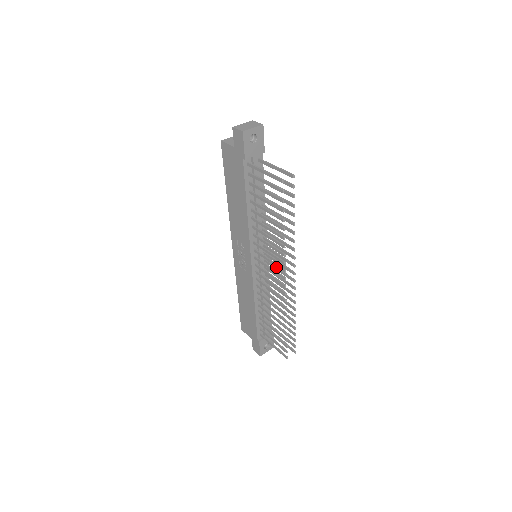
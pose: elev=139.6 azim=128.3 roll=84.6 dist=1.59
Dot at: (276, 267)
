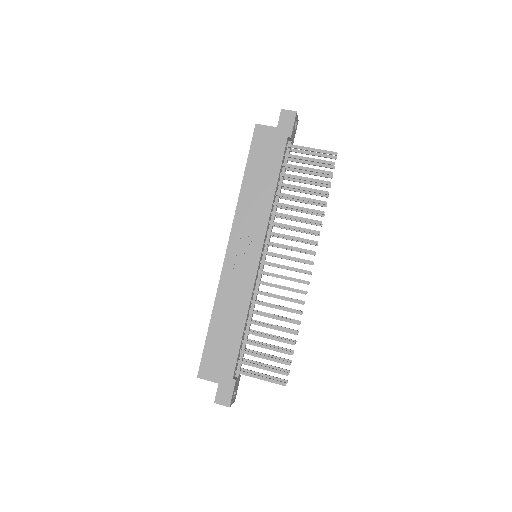
Dot at: occluded
